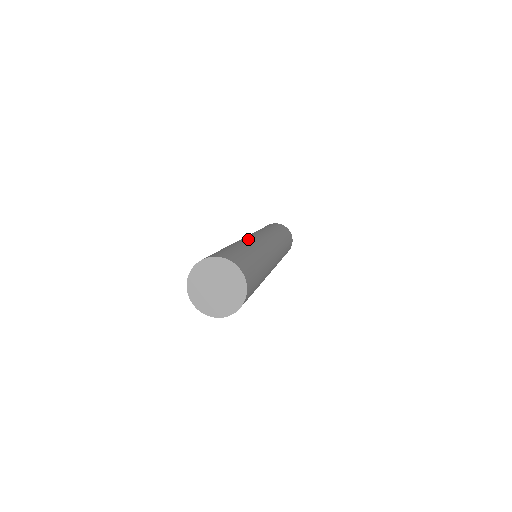
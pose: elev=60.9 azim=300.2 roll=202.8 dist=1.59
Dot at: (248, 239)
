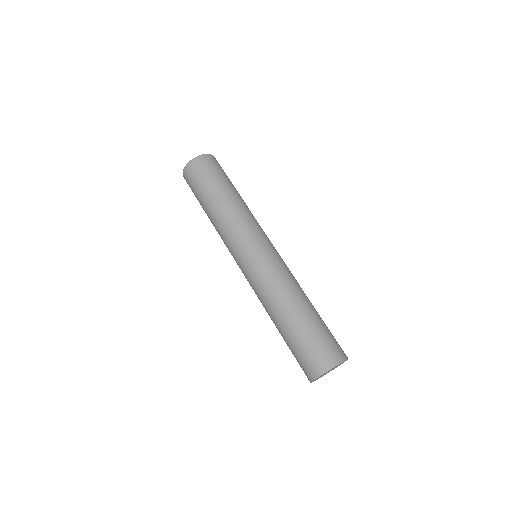
Dot at: (262, 293)
